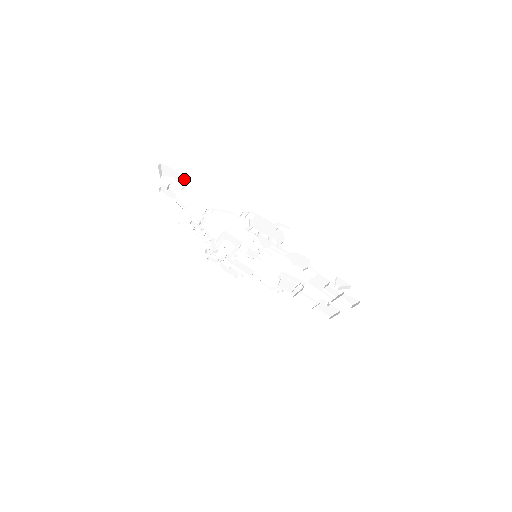
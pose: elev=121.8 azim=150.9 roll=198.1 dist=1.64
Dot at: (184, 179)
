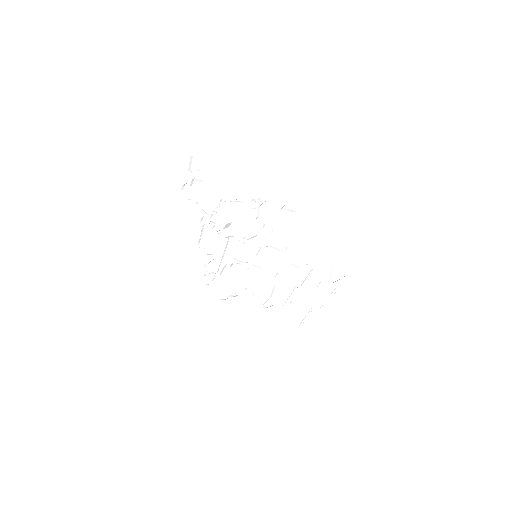
Dot at: (209, 170)
